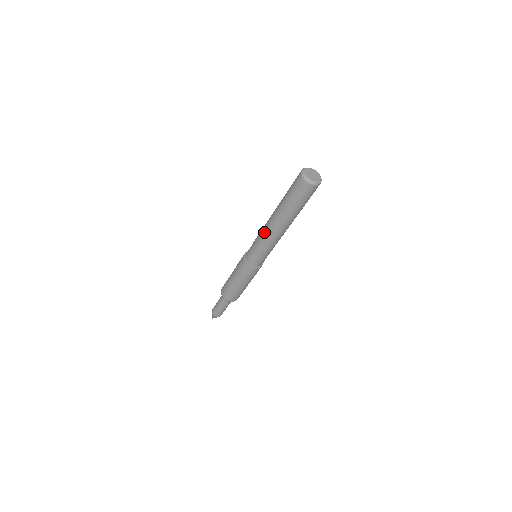
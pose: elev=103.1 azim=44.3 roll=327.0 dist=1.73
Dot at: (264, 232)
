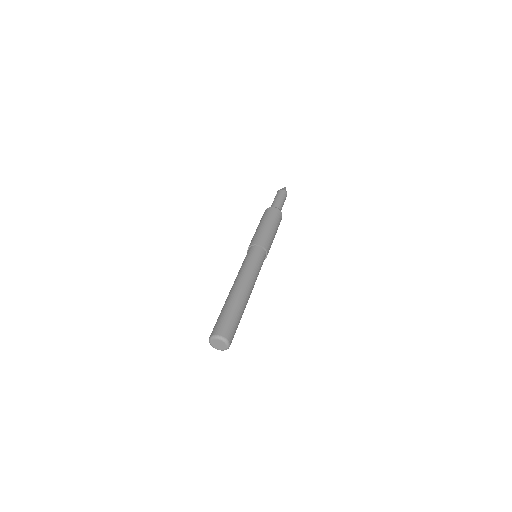
Dot at: occluded
